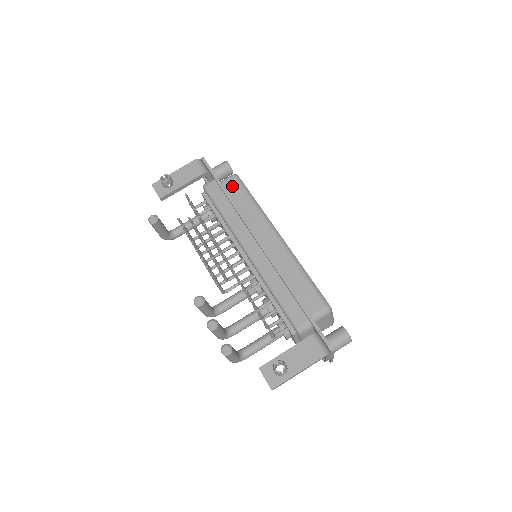
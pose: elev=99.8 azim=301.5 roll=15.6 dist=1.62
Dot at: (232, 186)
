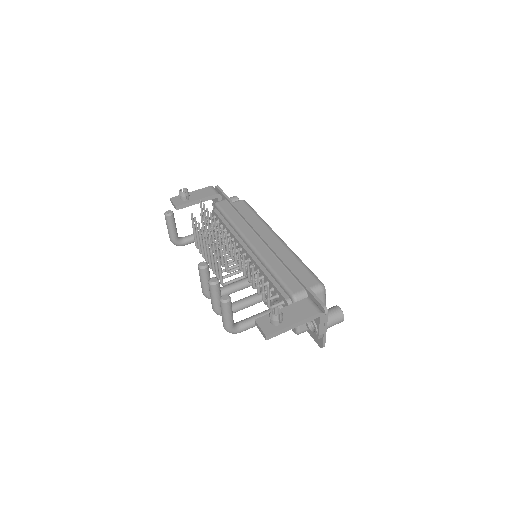
Dot at: (240, 205)
